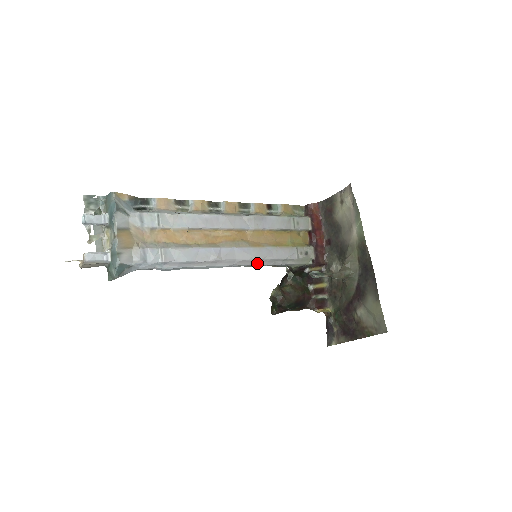
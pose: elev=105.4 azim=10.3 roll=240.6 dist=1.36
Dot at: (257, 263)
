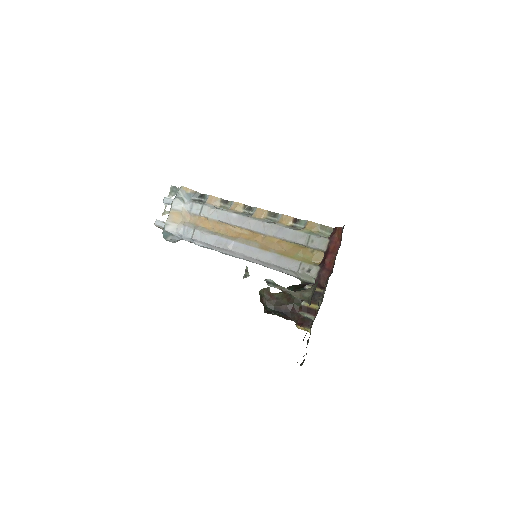
Dot at: (263, 264)
